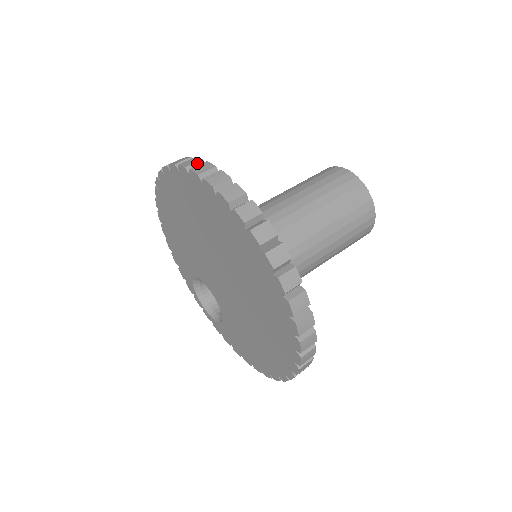
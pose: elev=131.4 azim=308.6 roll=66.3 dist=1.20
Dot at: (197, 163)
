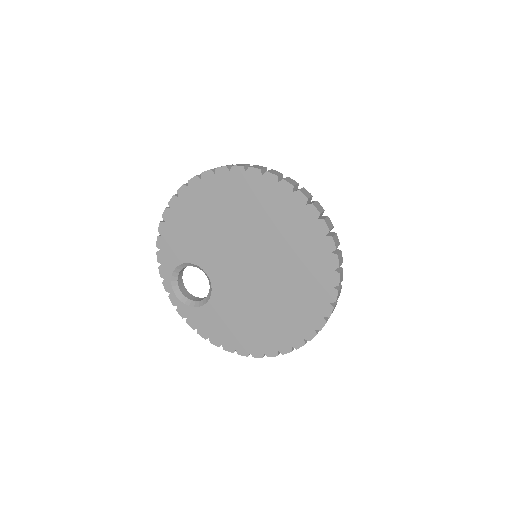
Dot at: (281, 175)
